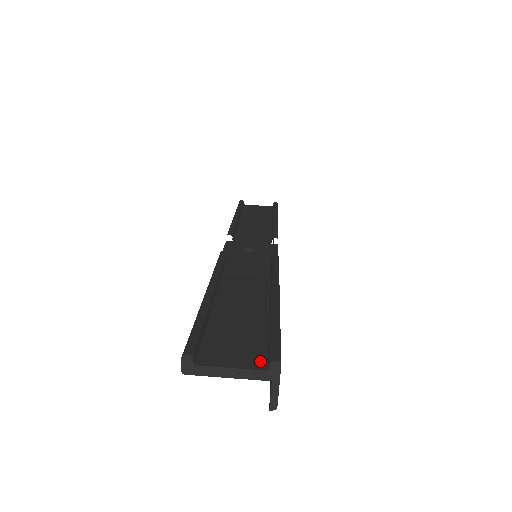
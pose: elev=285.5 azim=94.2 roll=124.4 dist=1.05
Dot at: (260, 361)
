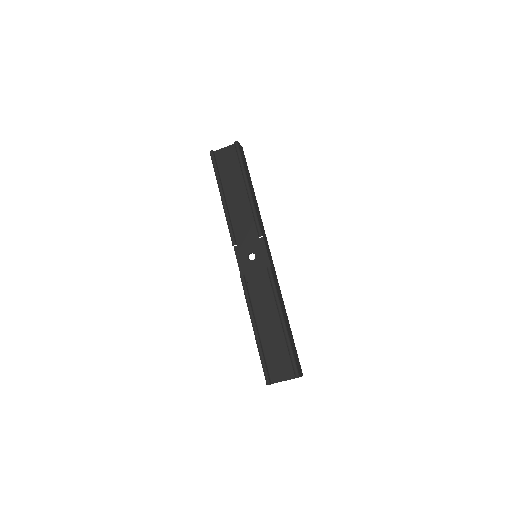
Dot at: (292, 373)
